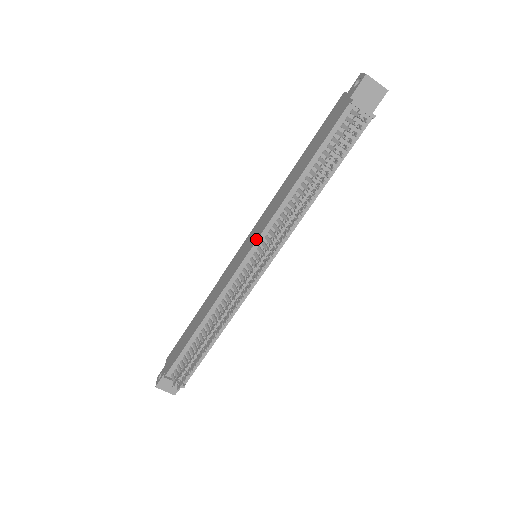
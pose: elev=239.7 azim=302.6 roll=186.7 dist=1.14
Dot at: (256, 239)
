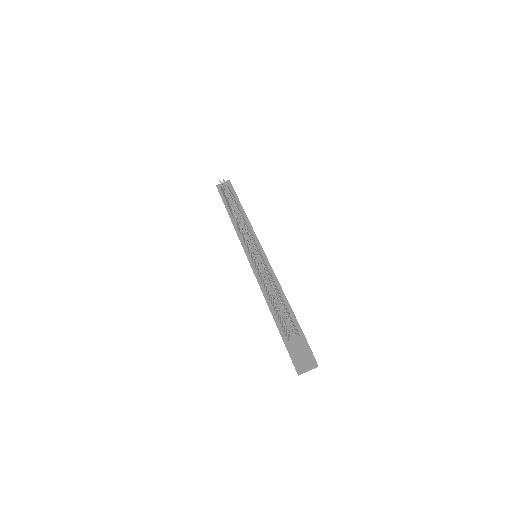
Dot at: occluded
